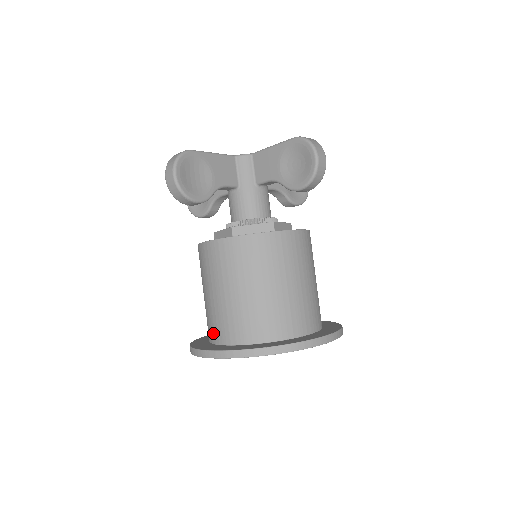
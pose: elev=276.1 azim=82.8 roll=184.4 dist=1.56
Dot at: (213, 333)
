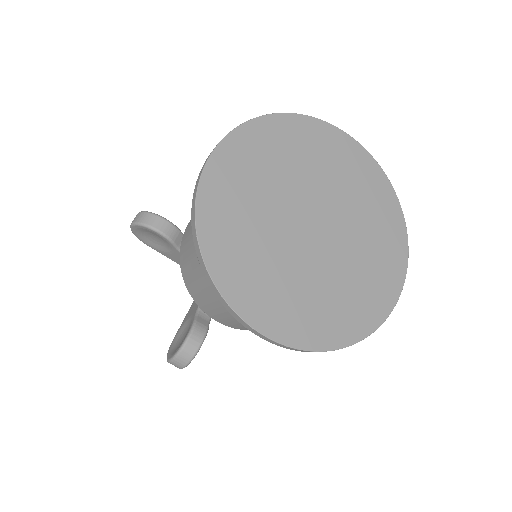
Dot at: occluded
